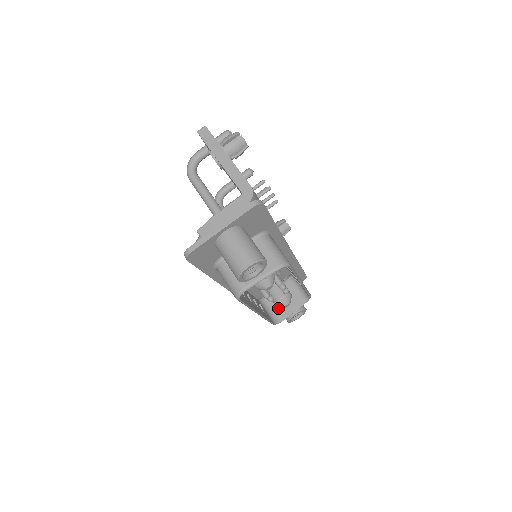
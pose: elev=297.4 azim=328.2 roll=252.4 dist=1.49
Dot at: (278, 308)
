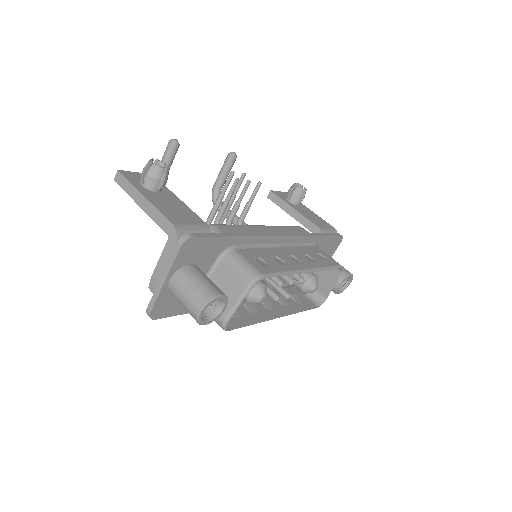
Dot at: occluded
